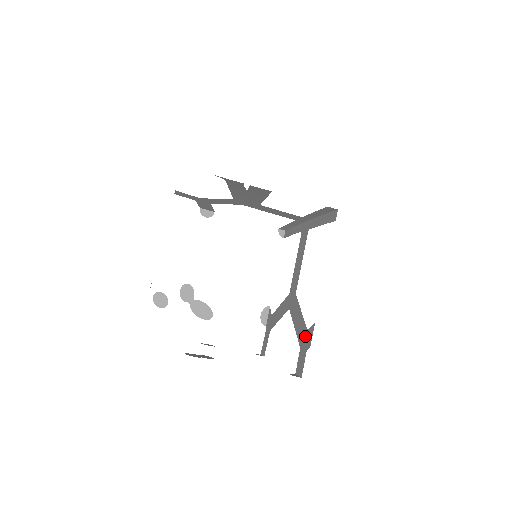
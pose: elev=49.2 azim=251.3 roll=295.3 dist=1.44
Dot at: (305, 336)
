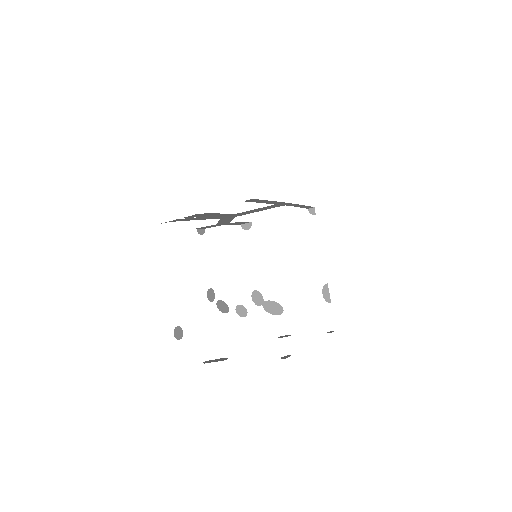
Dot at: occluded
